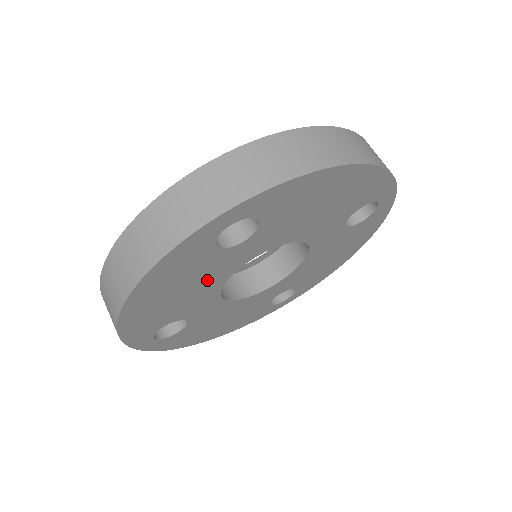
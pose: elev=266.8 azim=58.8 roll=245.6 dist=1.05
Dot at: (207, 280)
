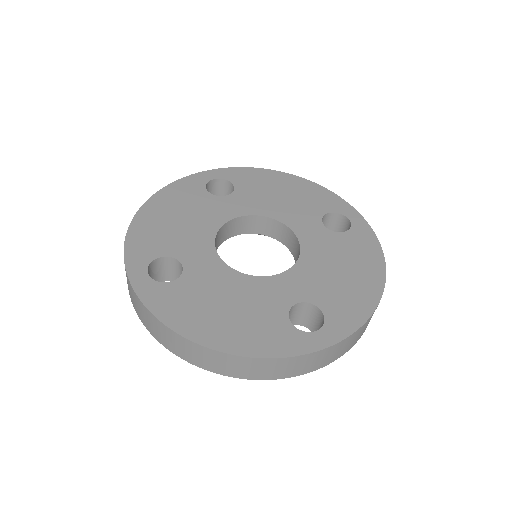
Dot at: (202, 219)
